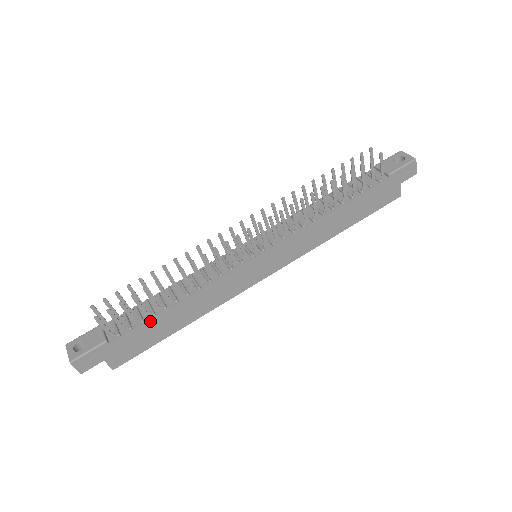
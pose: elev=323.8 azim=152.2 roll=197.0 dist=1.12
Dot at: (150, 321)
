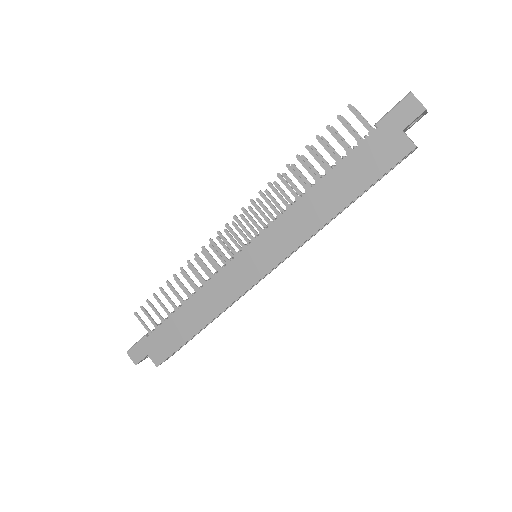
Dot at: (169, 319)
